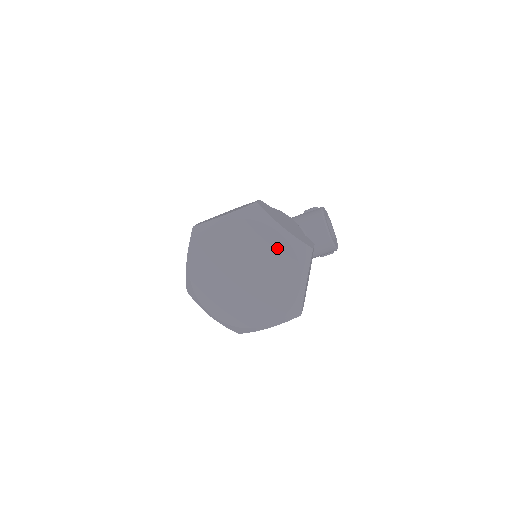
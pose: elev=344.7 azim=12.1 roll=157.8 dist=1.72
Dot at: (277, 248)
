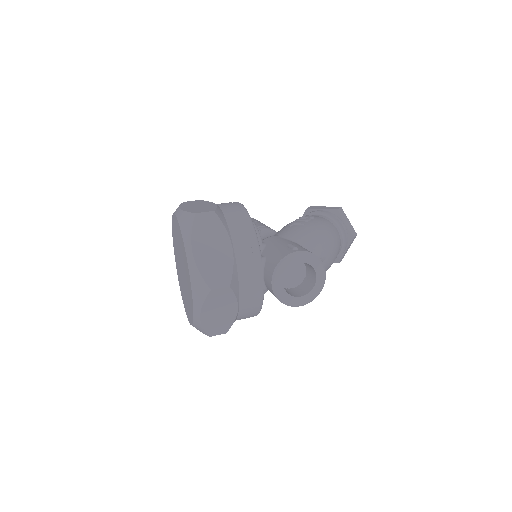
Dot at: (187, 267)
